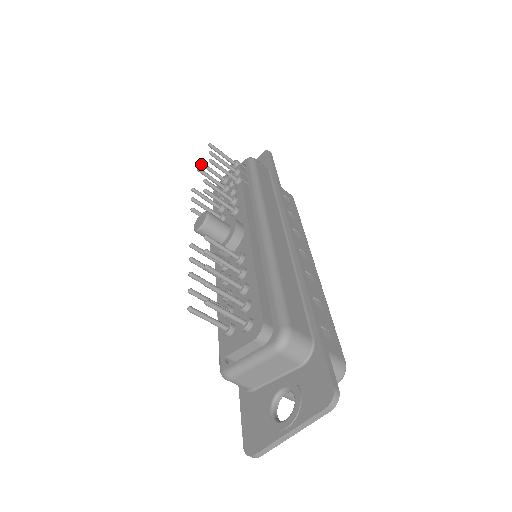
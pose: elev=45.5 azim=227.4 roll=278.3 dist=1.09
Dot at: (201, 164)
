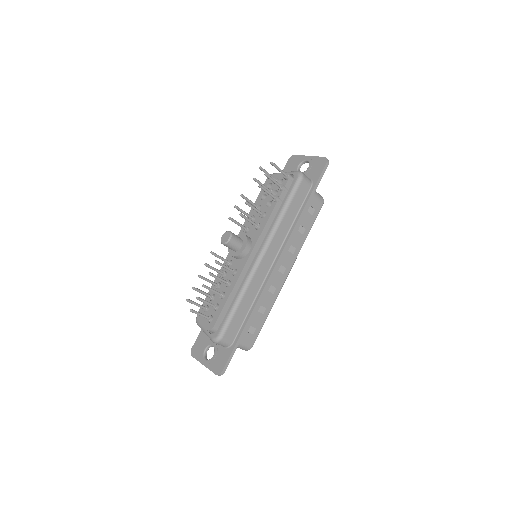
Dot at: (261, 170)
